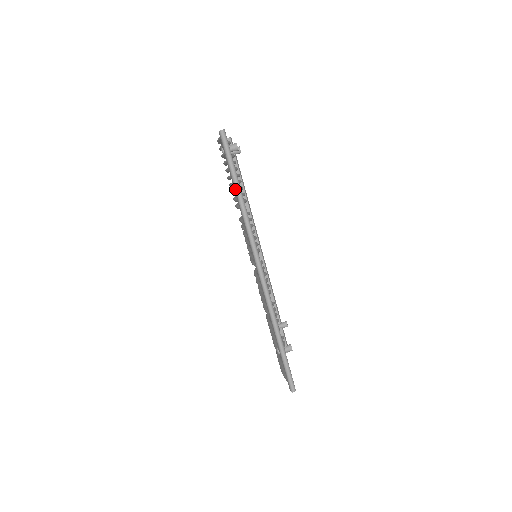
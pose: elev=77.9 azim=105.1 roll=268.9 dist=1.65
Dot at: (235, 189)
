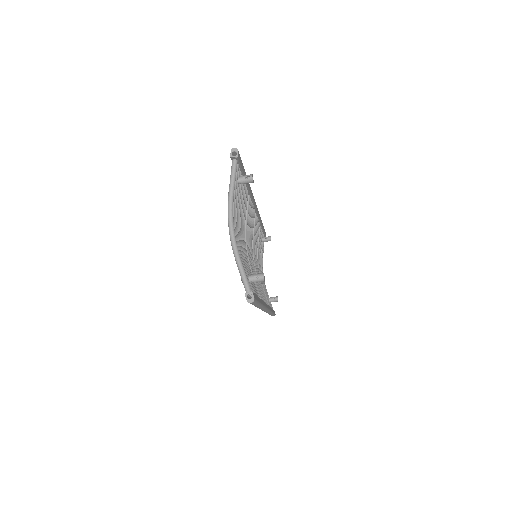
Dot at: occluded
